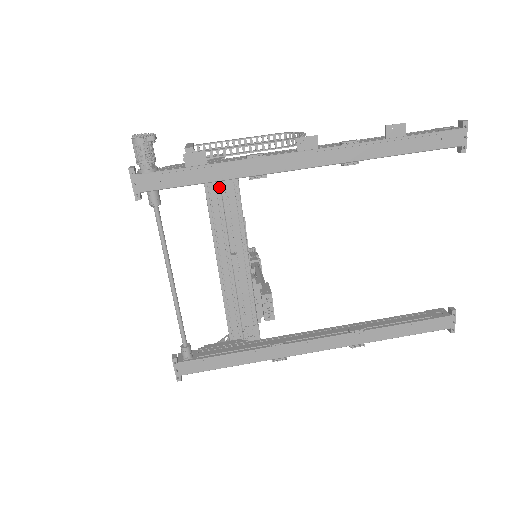
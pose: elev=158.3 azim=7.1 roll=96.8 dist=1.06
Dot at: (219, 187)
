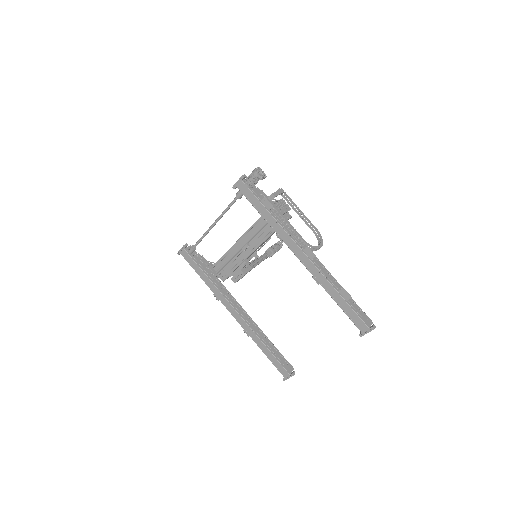
Dot at: occluded
